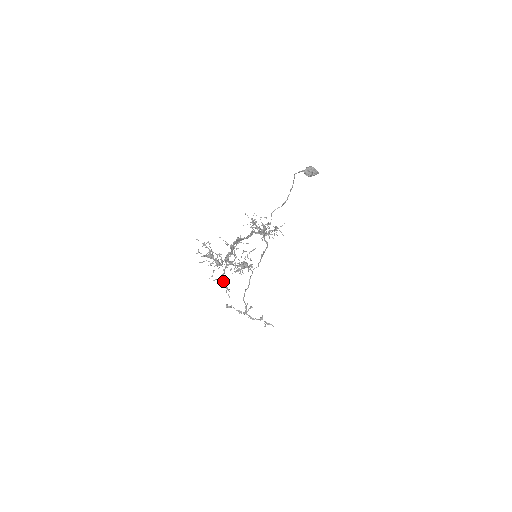
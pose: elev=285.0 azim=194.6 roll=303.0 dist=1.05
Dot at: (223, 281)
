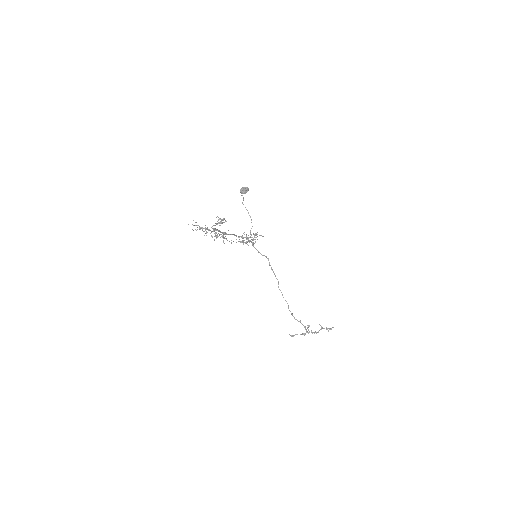
Dot at: (215, 233)
